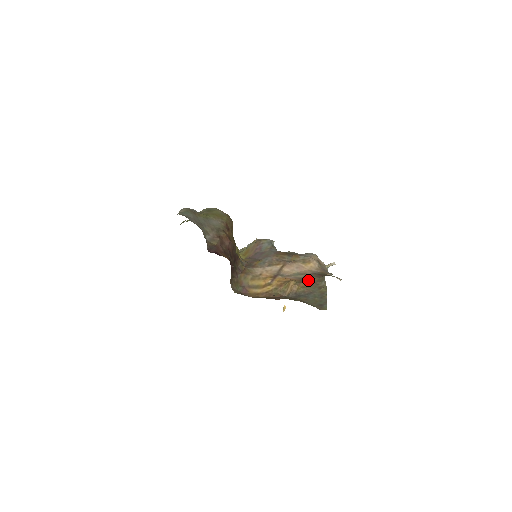
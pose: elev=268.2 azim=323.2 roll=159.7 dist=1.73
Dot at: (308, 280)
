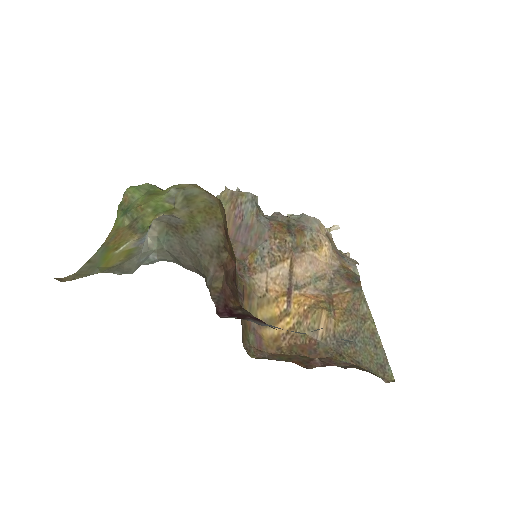
Dot at: (340, 299)
